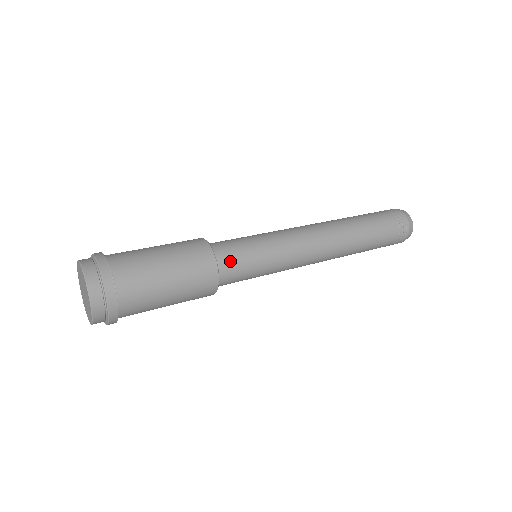
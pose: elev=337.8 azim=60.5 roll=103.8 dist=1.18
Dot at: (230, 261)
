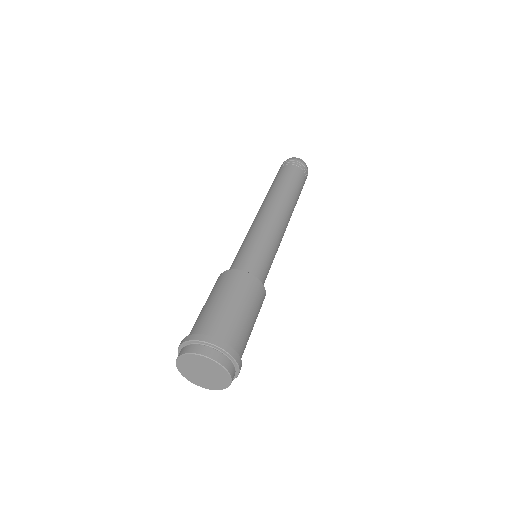
Dot at: (263, 279)
